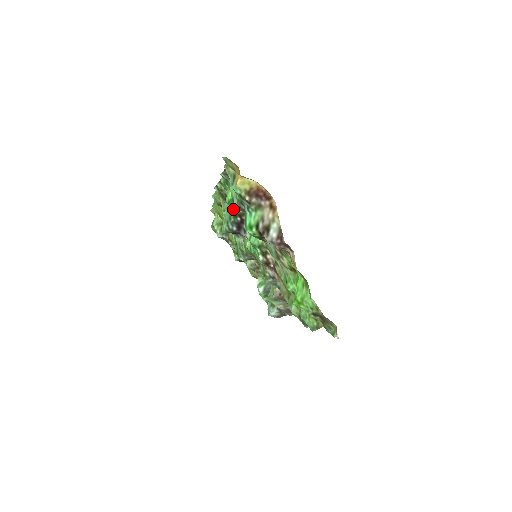
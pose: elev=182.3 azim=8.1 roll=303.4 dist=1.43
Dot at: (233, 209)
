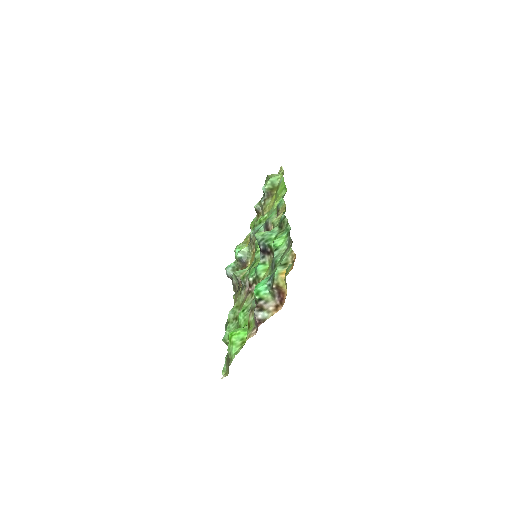
Dot at: occluded
